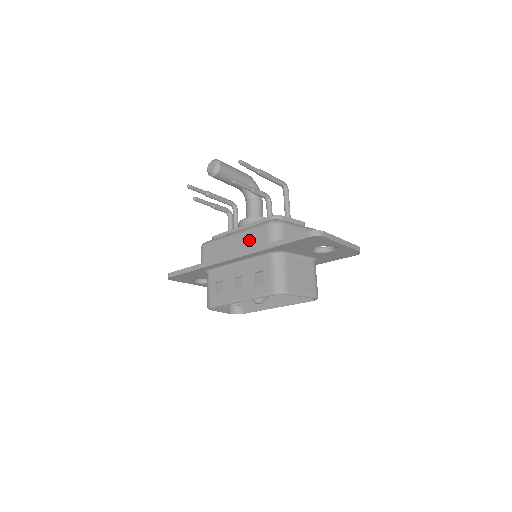
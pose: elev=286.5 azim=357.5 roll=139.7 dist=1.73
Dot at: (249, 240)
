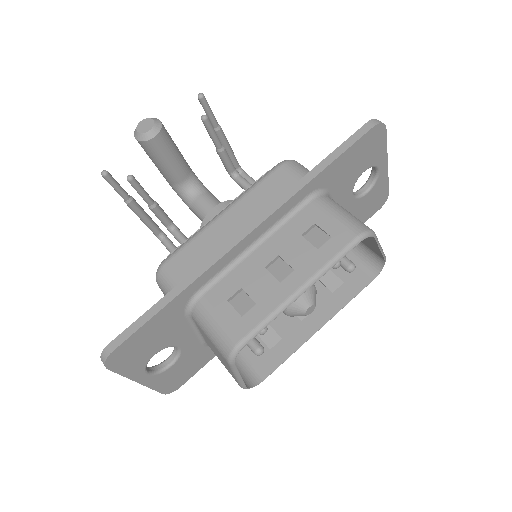
Dot at: (261, 199)
